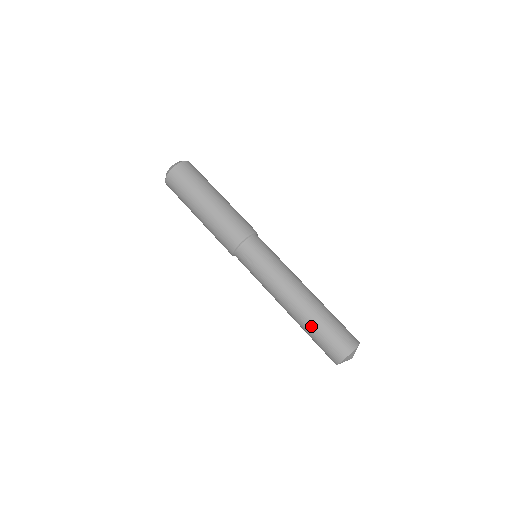
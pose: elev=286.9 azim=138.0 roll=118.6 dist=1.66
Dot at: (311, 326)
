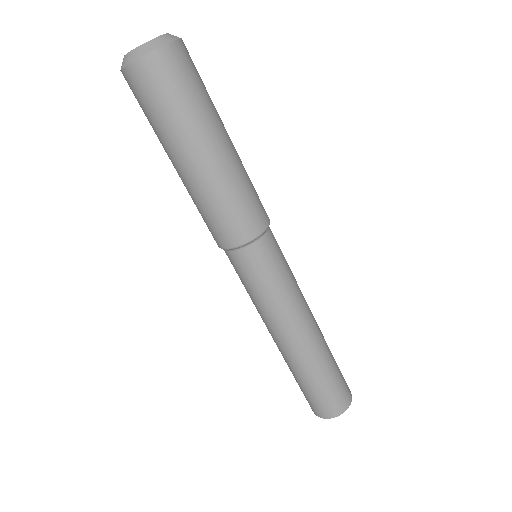
Dot at: (314, 374)
